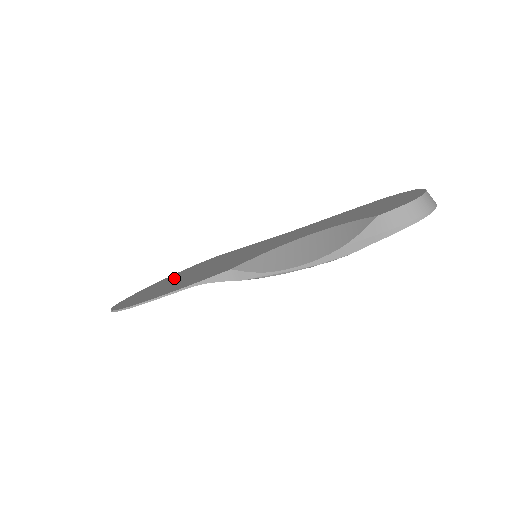
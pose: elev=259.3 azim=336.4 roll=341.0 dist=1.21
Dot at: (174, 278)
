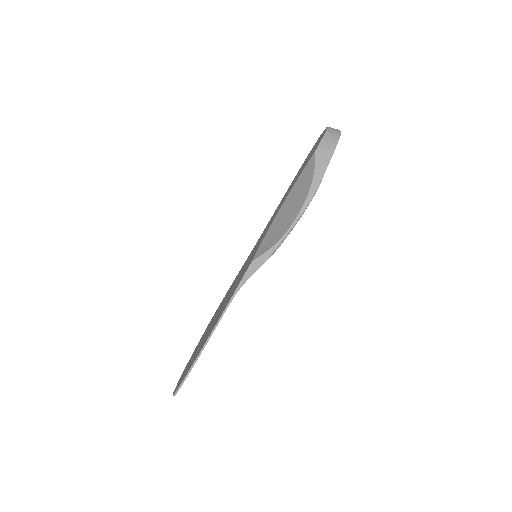
Dot at: occluded
